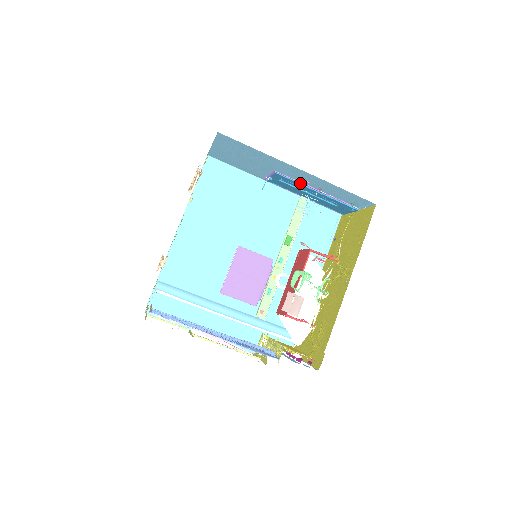
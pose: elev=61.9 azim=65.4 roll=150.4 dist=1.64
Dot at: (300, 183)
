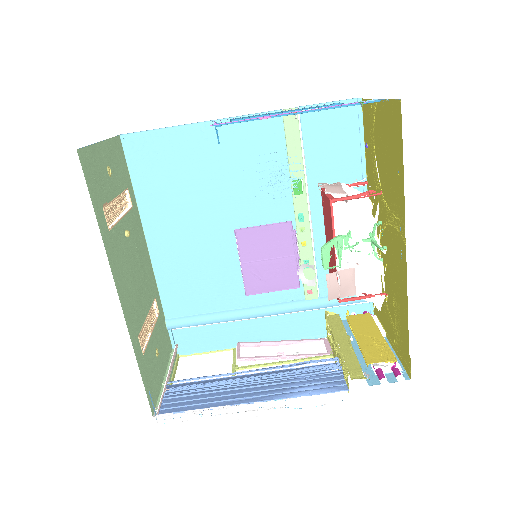
Dot at: (260, 117)
